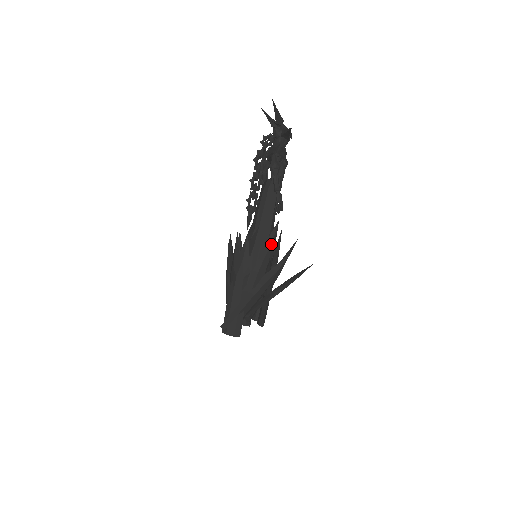
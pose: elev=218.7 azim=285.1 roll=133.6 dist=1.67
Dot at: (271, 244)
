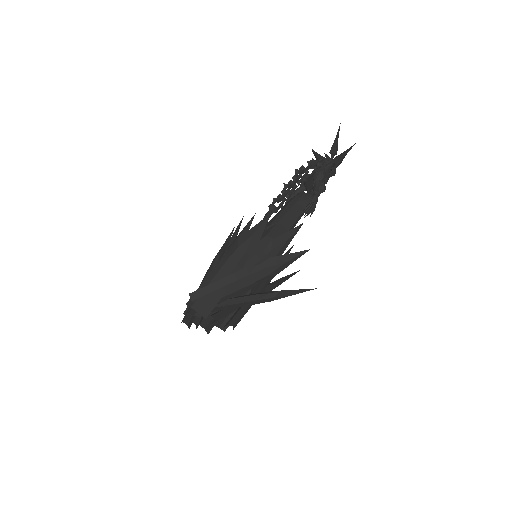
Dot at: (286, 240)
